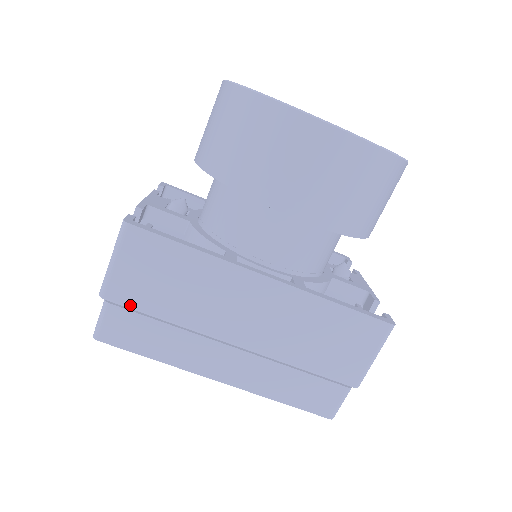
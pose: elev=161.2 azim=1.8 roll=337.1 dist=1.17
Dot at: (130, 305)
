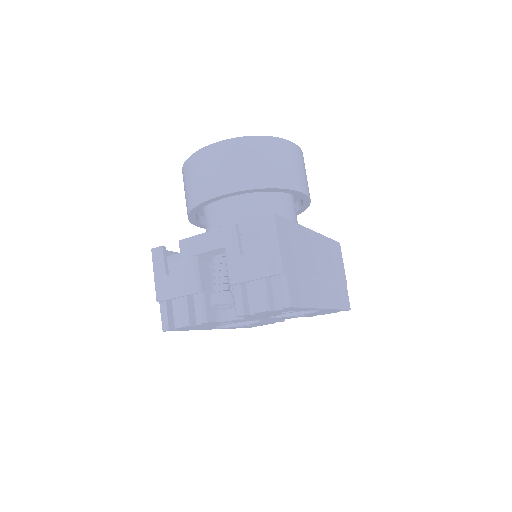
Dot at: (291, 272)
